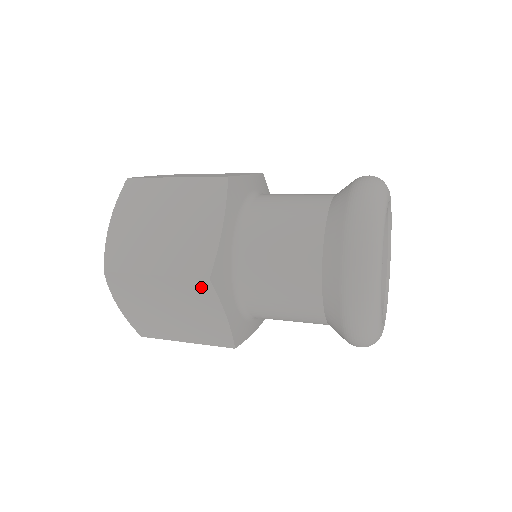
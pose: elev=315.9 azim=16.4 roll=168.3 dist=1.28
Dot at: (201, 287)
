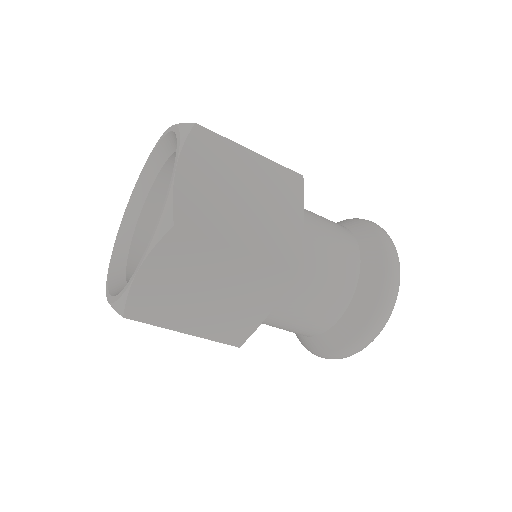
Dot at: occluded
